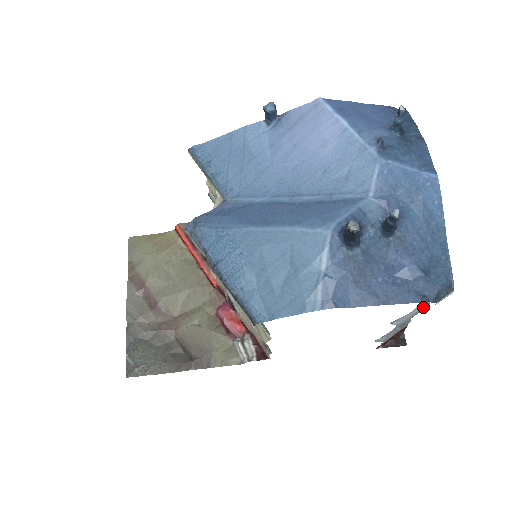
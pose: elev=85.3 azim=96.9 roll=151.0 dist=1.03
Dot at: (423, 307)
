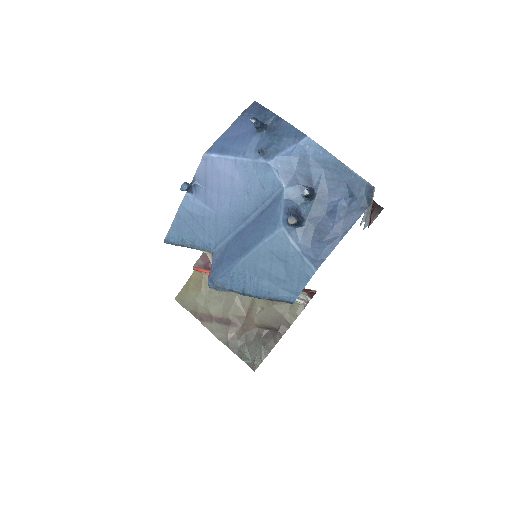
Dot at: occluded
